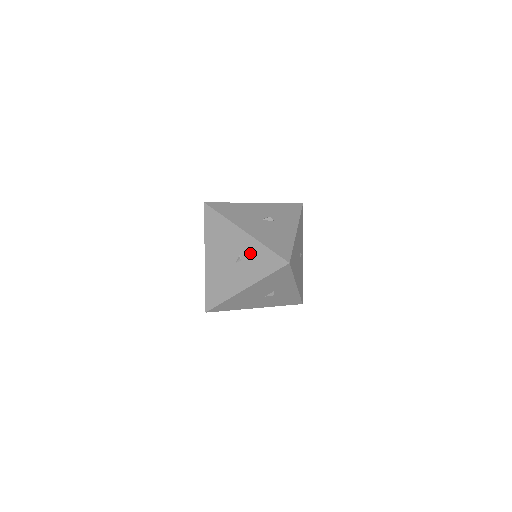
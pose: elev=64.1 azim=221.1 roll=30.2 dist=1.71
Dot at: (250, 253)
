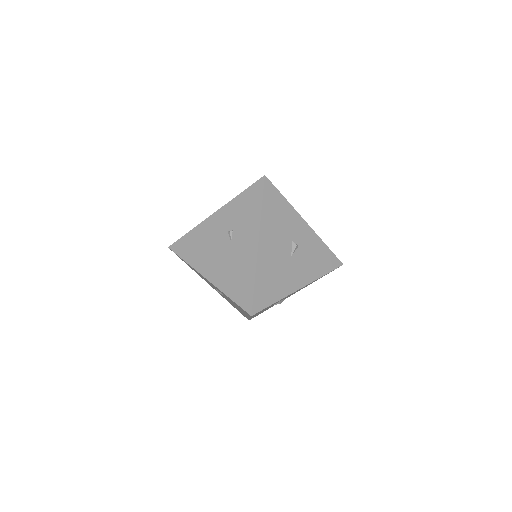
Dot at: (233, 217)
